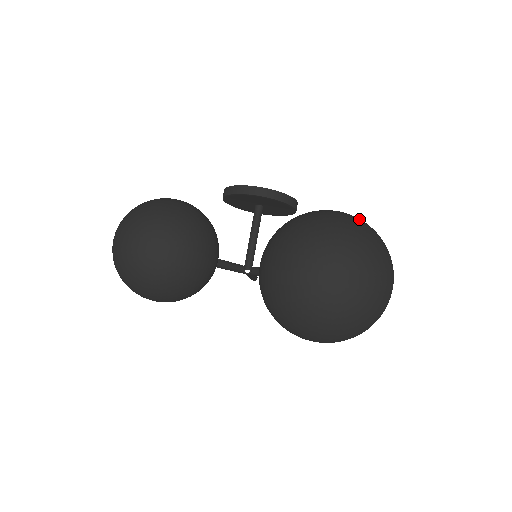
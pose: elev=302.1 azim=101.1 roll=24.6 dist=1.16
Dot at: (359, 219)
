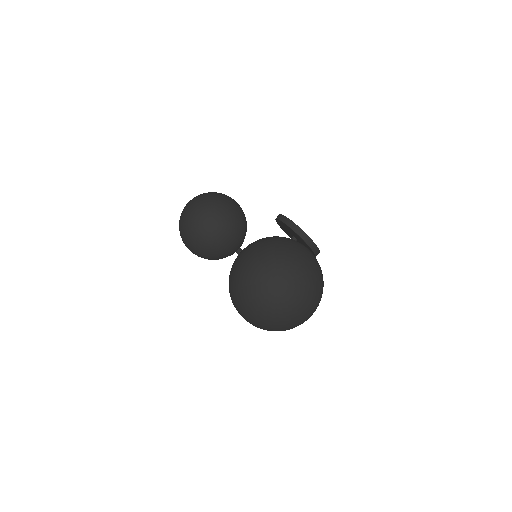
Dot at: (309, 255)
